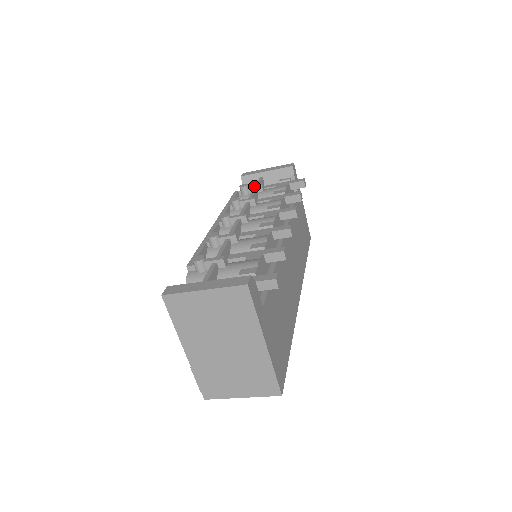
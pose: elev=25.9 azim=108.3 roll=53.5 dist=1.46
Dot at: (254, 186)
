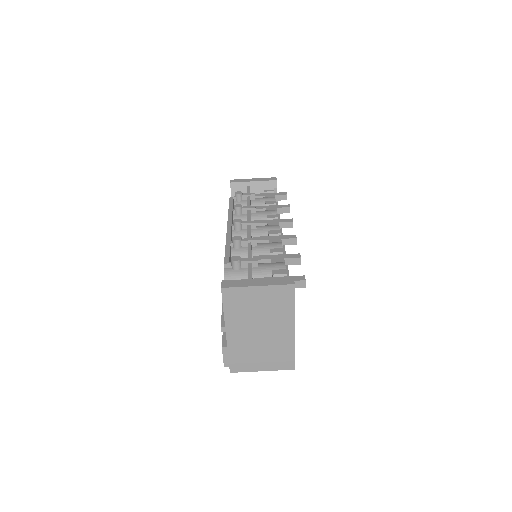
Dot at: (248, 194)
